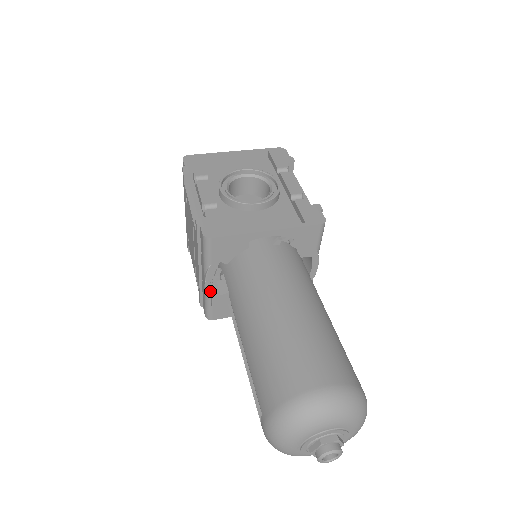
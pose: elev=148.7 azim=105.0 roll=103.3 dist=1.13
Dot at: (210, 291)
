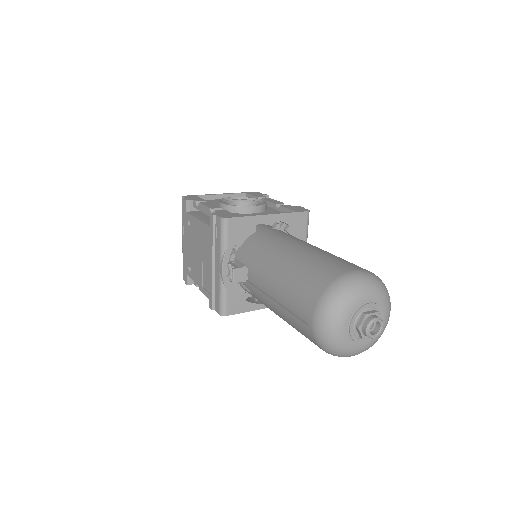
Dot at: (226, 279)
